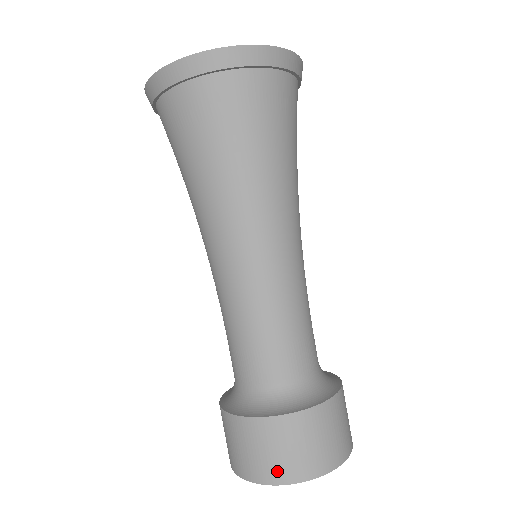
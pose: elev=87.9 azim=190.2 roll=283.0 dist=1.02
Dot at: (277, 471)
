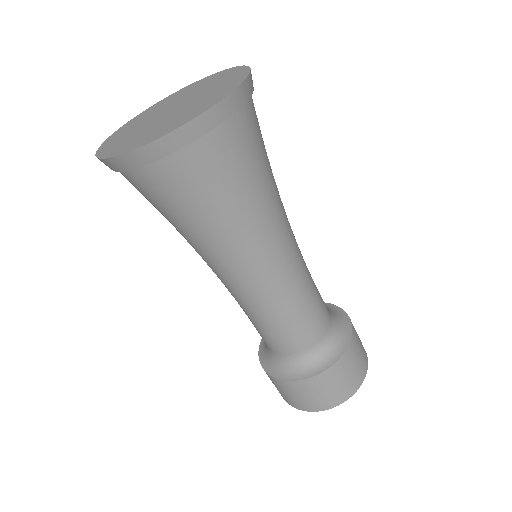
Dot at: (318, 405)
